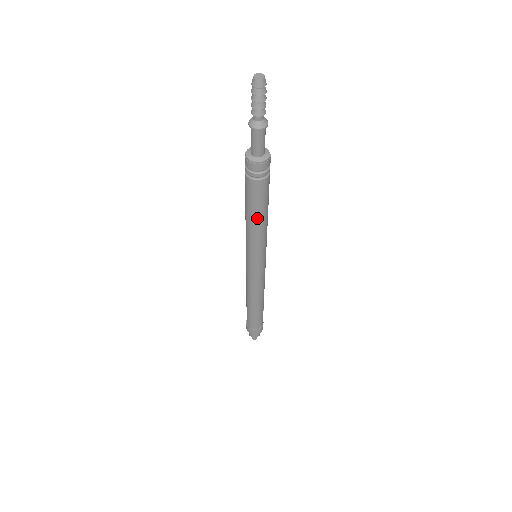
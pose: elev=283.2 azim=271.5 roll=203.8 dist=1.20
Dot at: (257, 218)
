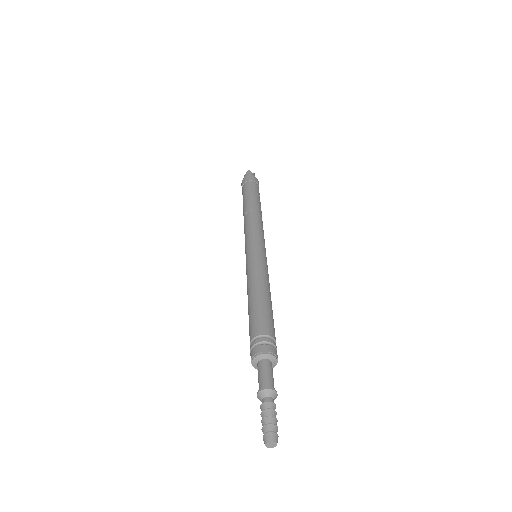
Dot at: occluded
